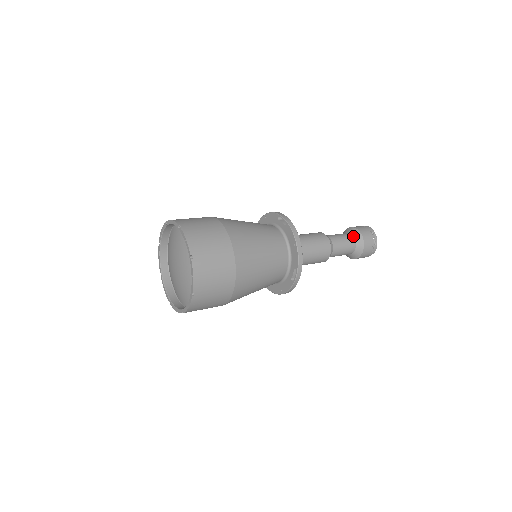
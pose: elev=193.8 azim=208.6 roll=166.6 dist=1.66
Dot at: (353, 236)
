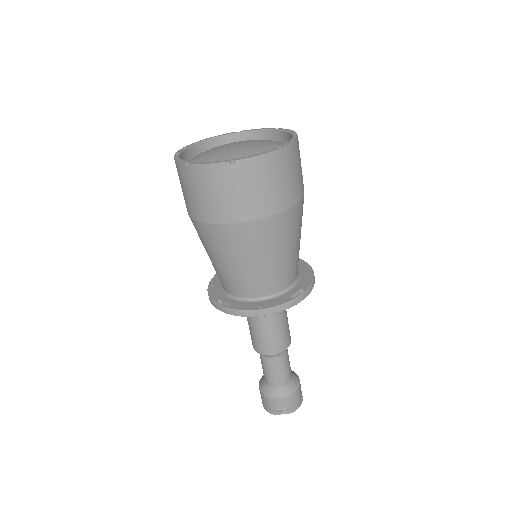
Dot at: occluded
